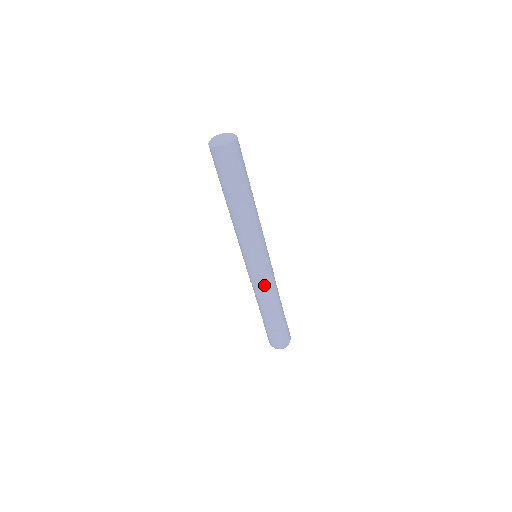
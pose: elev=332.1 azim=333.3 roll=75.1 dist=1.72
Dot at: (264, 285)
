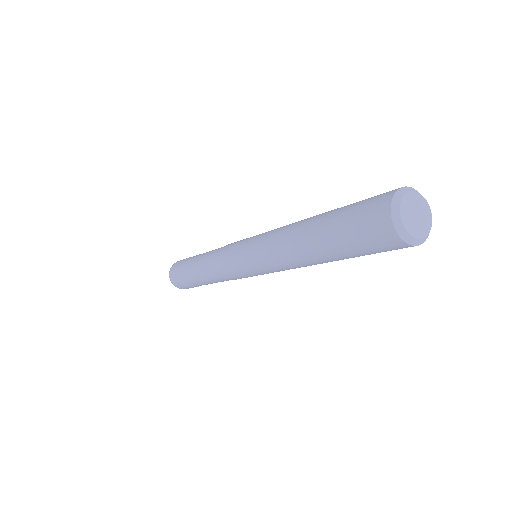
Dot at: (221, 269)
